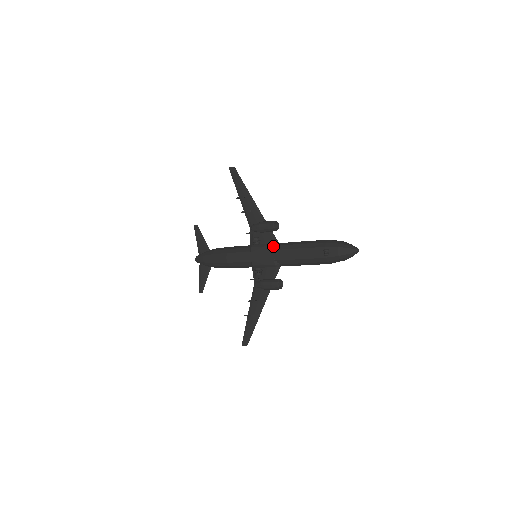
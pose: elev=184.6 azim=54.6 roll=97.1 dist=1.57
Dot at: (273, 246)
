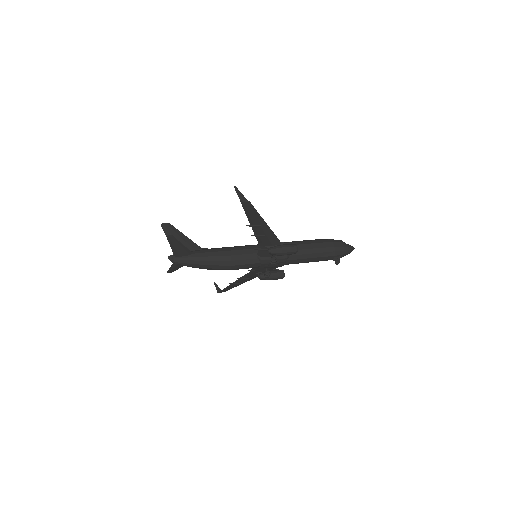
Dot at: (287, 259)
